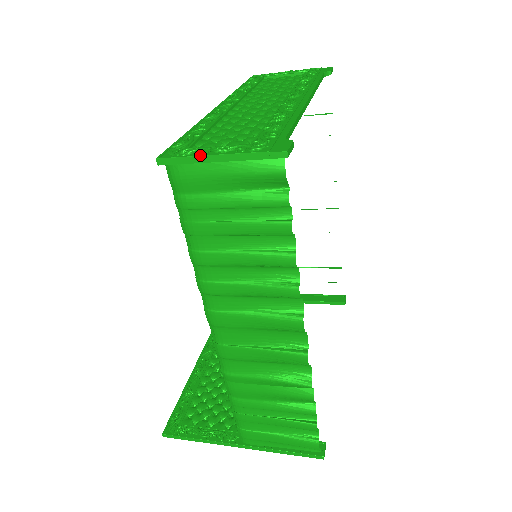
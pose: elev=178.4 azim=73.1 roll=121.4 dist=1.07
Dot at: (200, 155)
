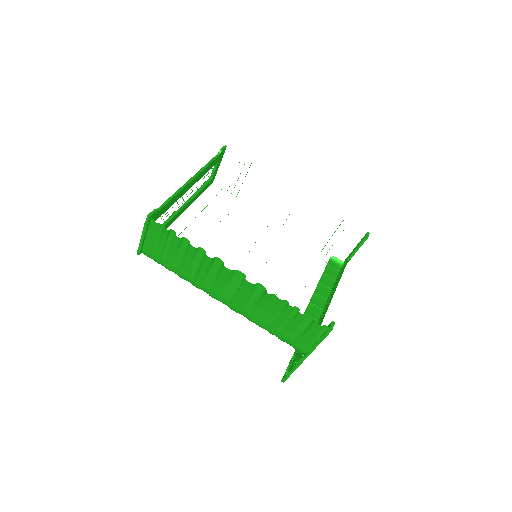
Dot at: (140, 241)
